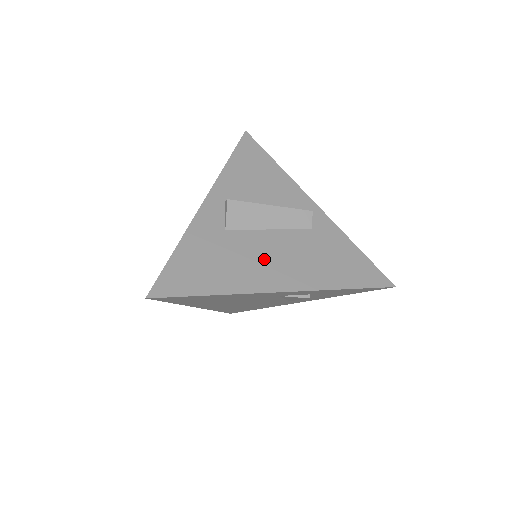
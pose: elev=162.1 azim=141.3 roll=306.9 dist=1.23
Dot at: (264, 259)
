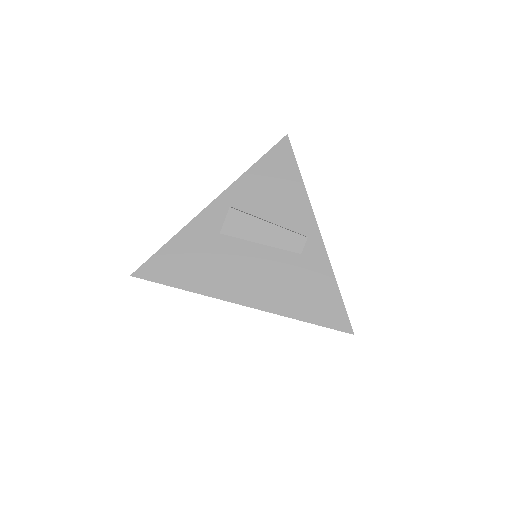
Dot at: (241, 270)
